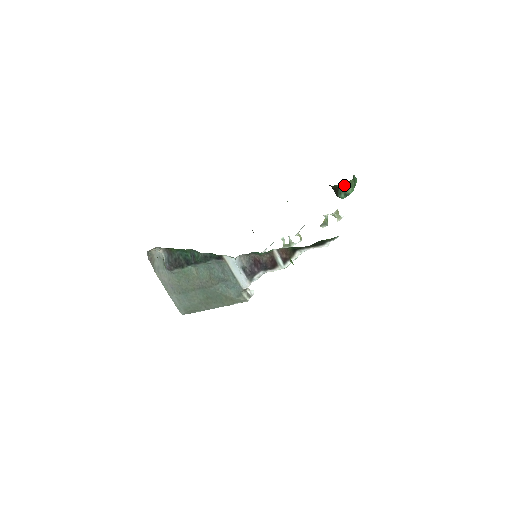
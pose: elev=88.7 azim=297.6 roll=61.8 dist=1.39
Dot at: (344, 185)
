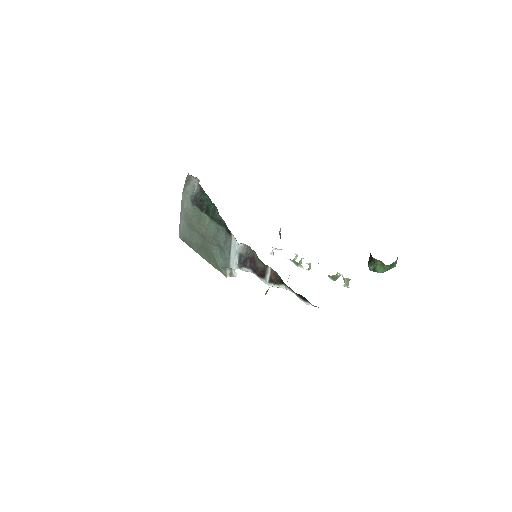
Dot at: (379, 262)
